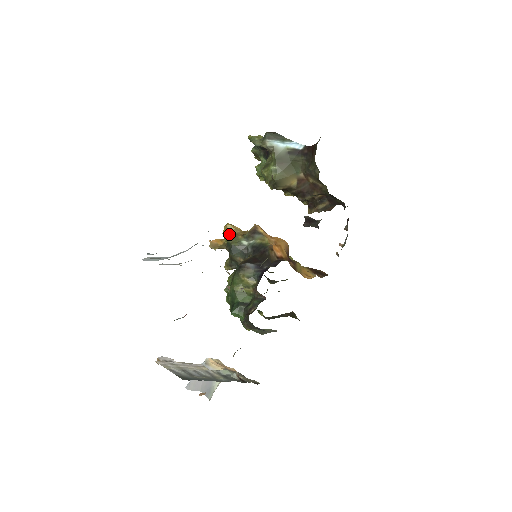
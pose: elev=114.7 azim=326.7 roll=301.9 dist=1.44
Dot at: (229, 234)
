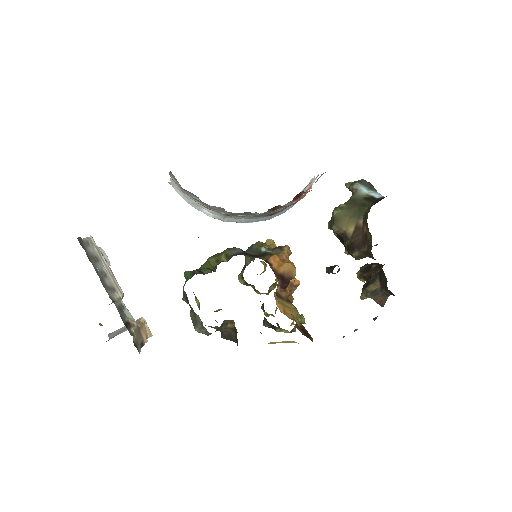
Dot at: occluded
